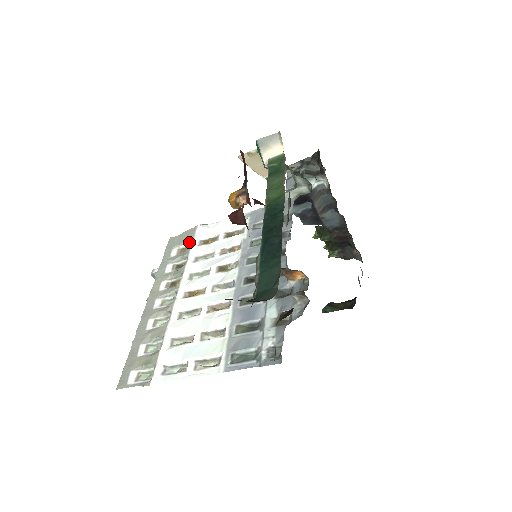
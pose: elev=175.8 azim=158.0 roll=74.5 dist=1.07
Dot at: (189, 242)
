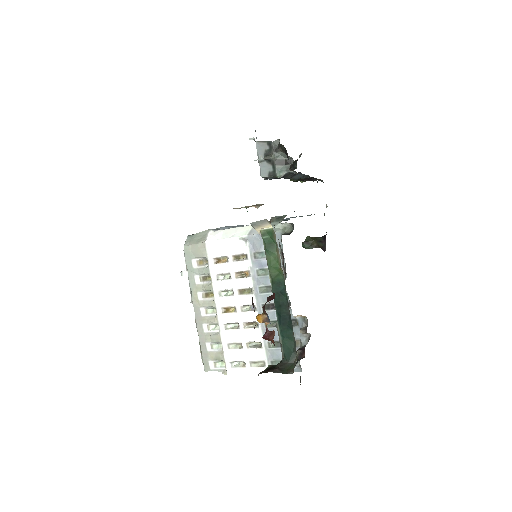
Dot at: (204, 258)
